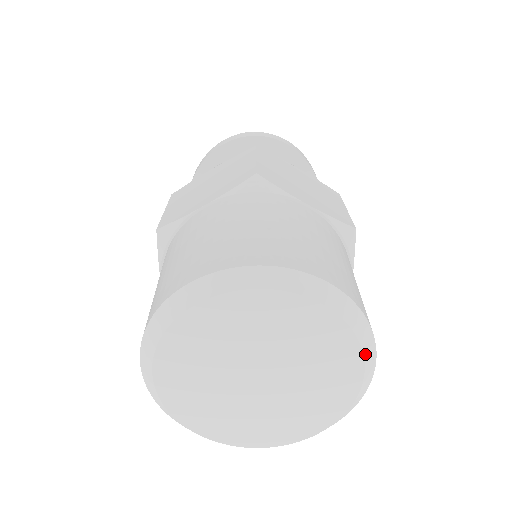
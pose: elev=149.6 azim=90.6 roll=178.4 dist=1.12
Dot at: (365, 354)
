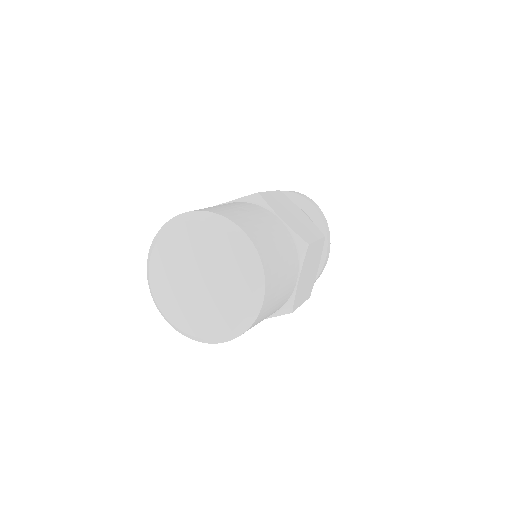
Dot at: (255, 284)
